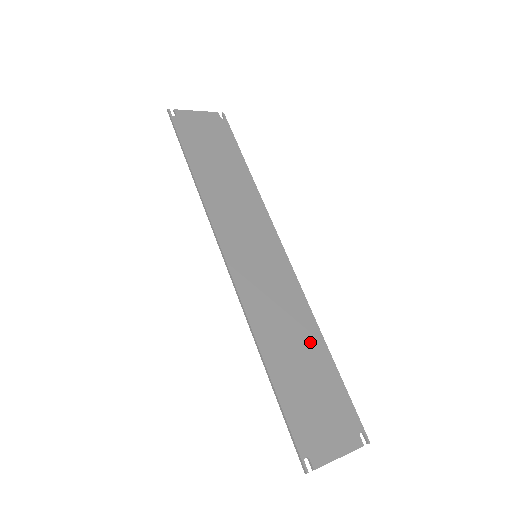
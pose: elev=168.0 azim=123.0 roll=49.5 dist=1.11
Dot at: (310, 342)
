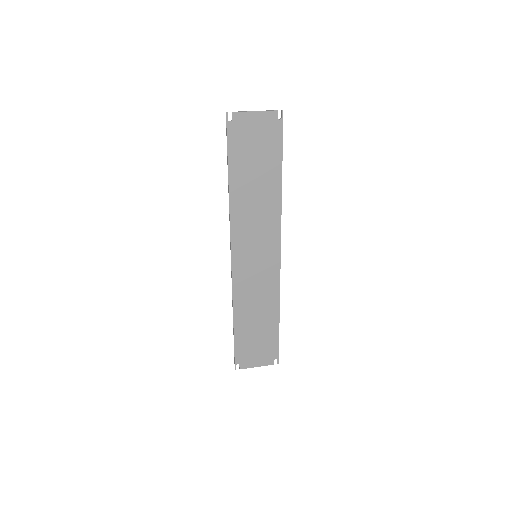
Dot at: (269, 313)
